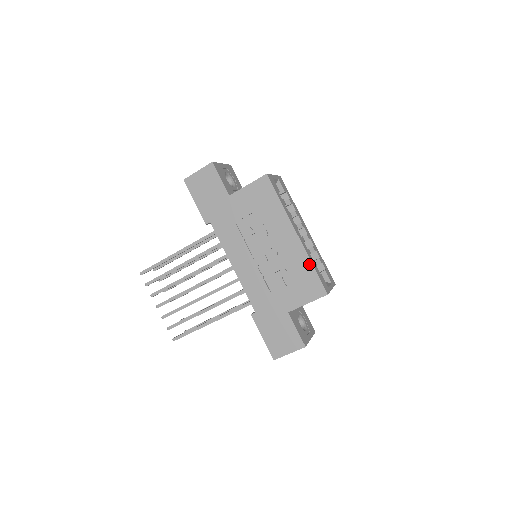
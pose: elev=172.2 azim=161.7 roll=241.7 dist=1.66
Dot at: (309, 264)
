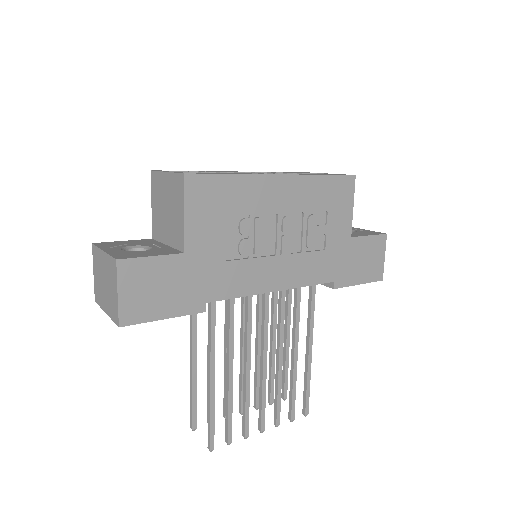
Dot at: (319, 179)
